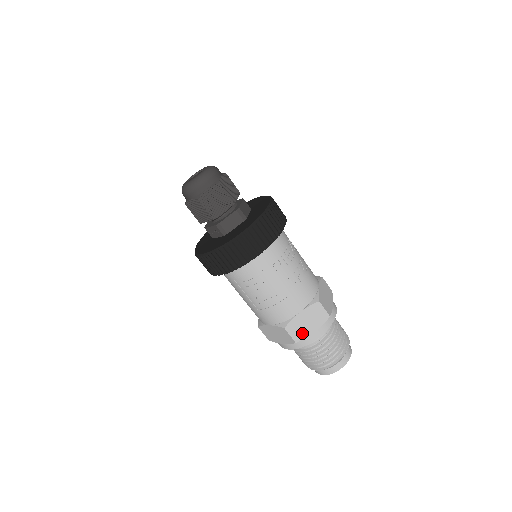
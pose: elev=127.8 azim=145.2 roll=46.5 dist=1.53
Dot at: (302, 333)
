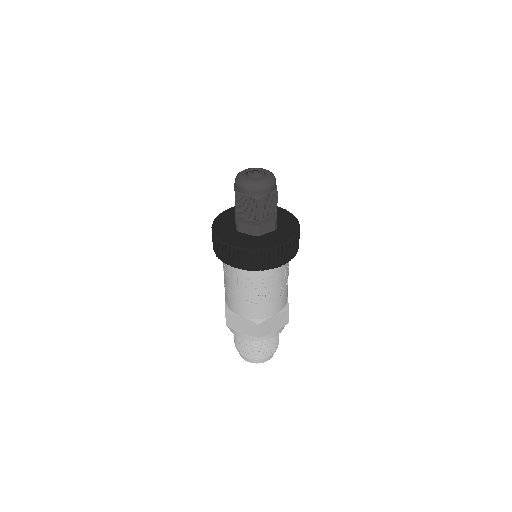
Dot at: (234, 326)
